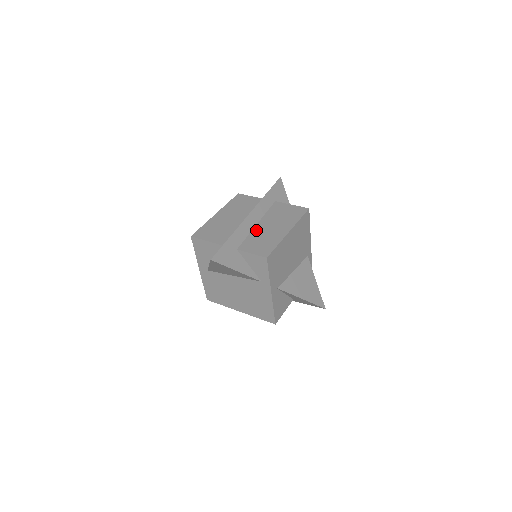
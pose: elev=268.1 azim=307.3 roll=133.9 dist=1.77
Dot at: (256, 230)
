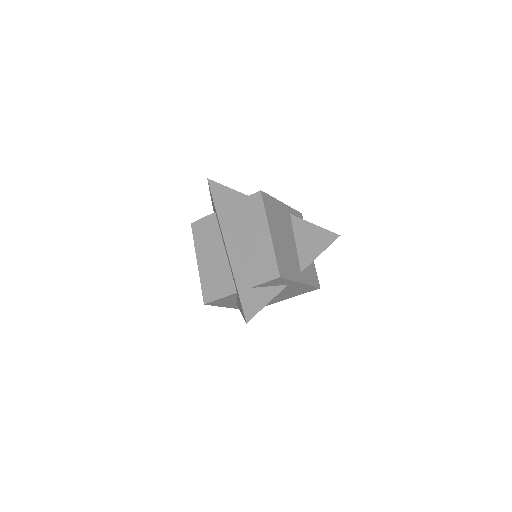
Dot at: (244, 254)
